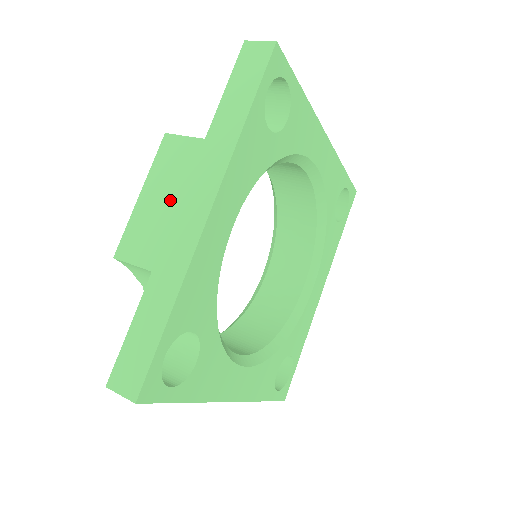
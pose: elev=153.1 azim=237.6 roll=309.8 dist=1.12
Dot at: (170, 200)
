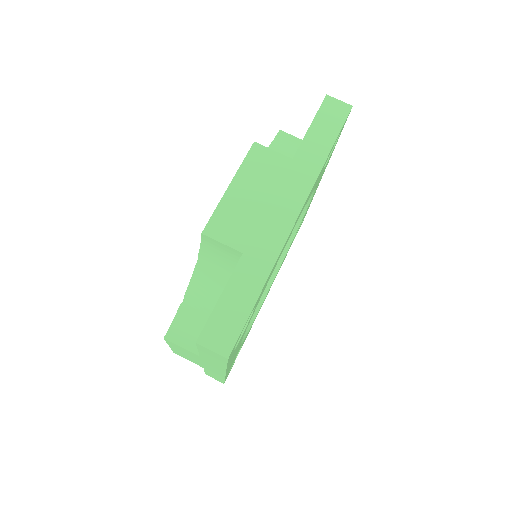
Dot at: (194, 359)
